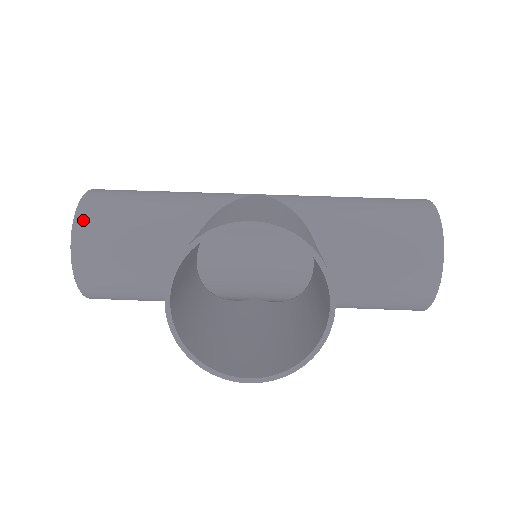
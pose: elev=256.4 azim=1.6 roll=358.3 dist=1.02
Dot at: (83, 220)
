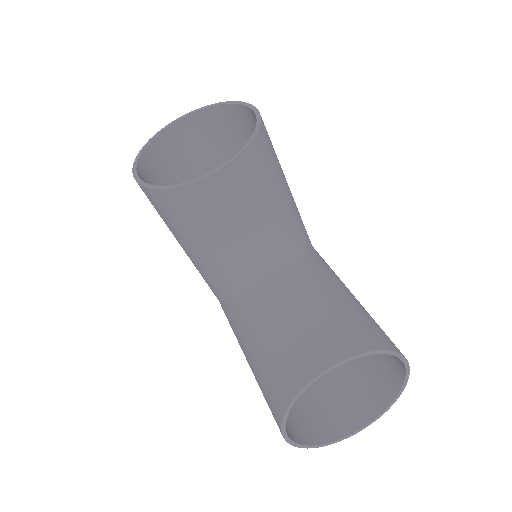
Dot at: occluded
